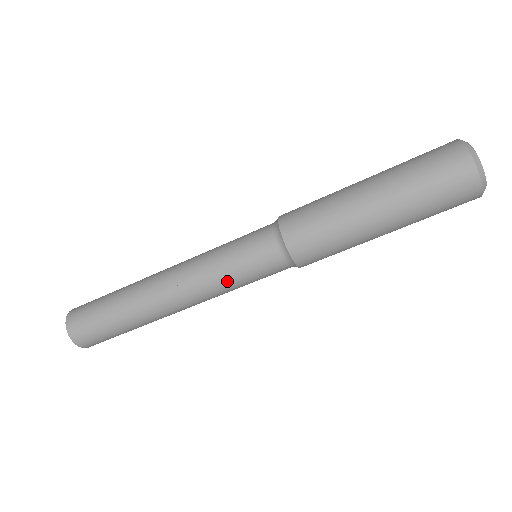
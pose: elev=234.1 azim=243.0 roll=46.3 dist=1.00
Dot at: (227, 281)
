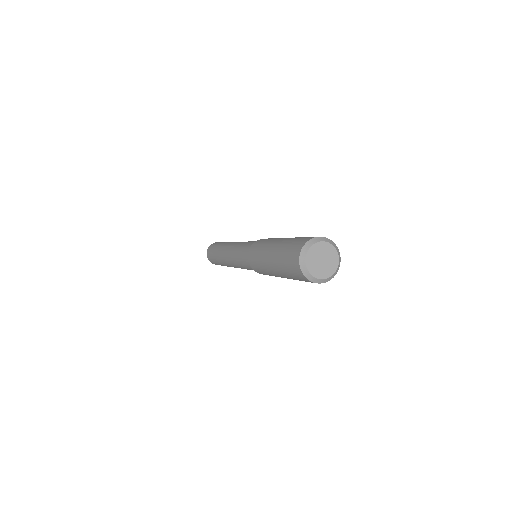
Dot at: (240, 266)
